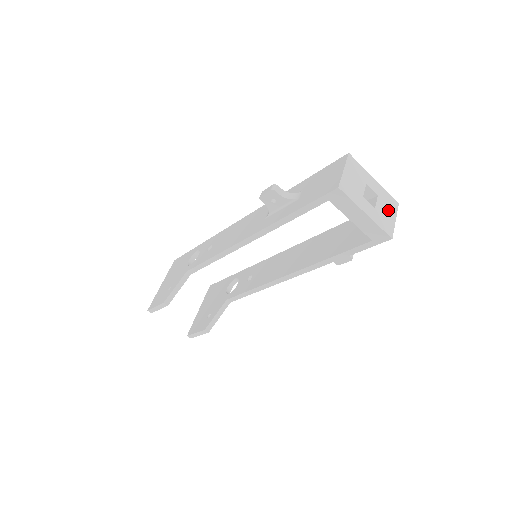
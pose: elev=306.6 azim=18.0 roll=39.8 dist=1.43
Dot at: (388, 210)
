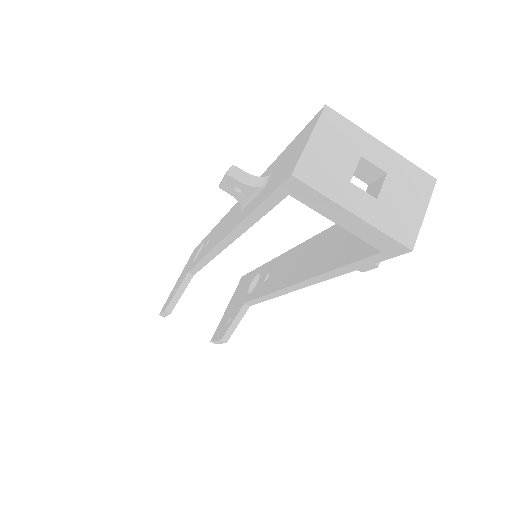
Dot at: (409, 197)
